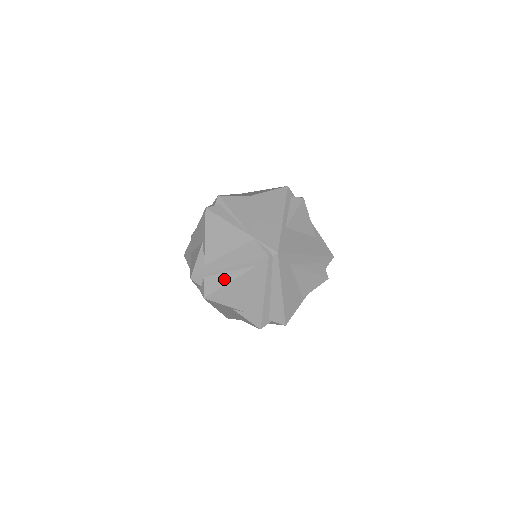
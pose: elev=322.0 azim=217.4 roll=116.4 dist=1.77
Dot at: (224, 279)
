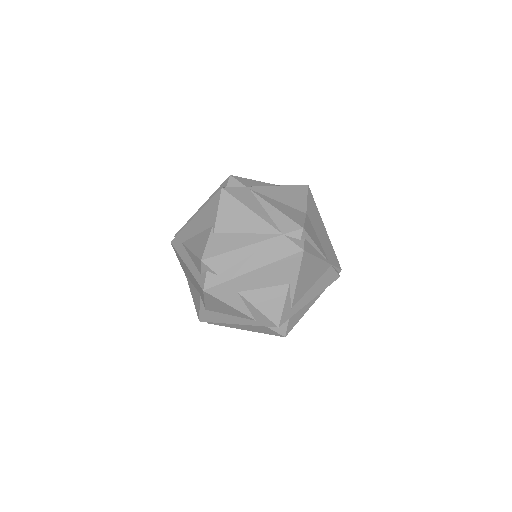
Dot at: (304, 311)
